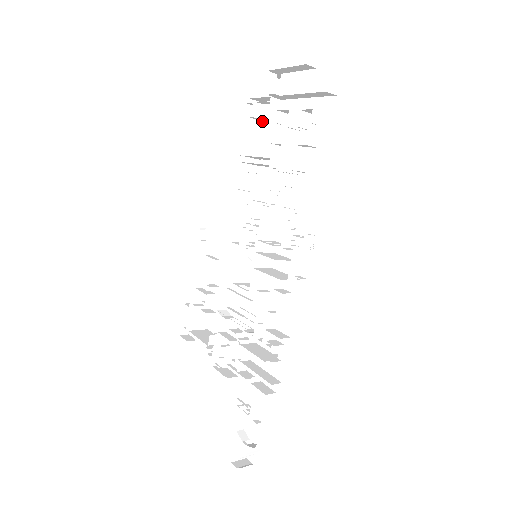
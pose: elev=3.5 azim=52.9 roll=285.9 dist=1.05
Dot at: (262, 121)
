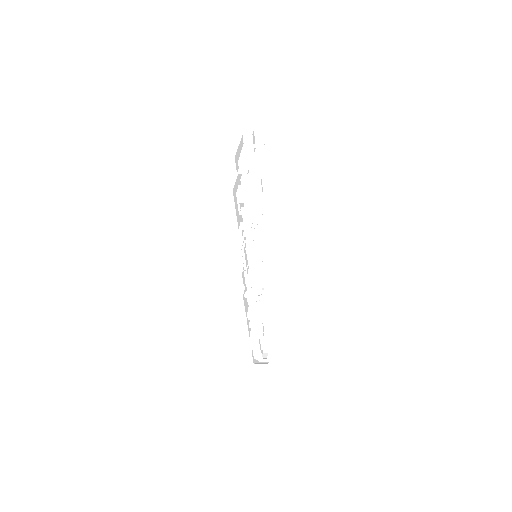
Dot at: occluded
